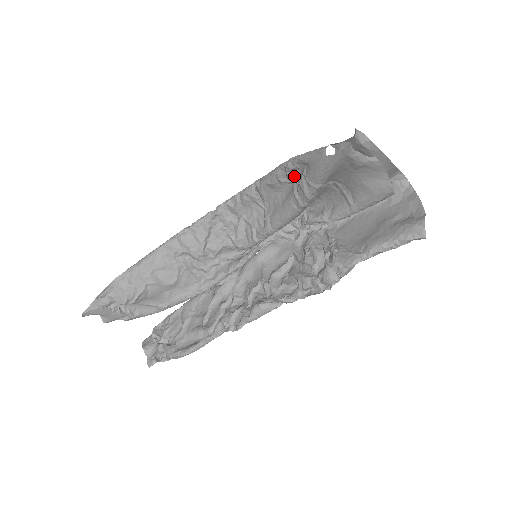
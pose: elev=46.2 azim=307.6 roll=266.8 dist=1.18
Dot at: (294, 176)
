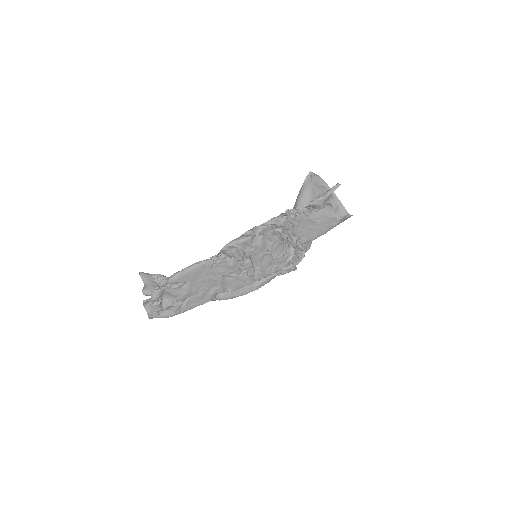
Dot at: occluded
